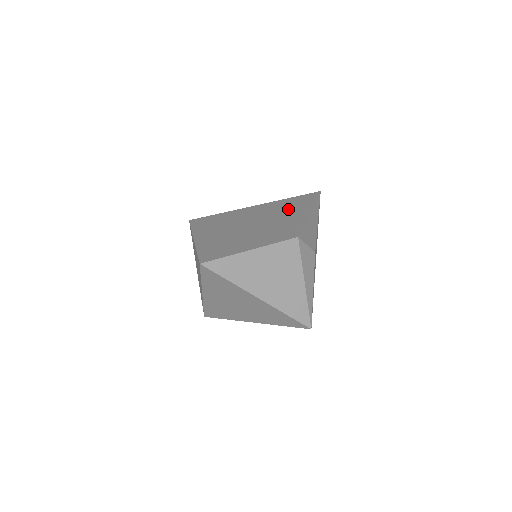
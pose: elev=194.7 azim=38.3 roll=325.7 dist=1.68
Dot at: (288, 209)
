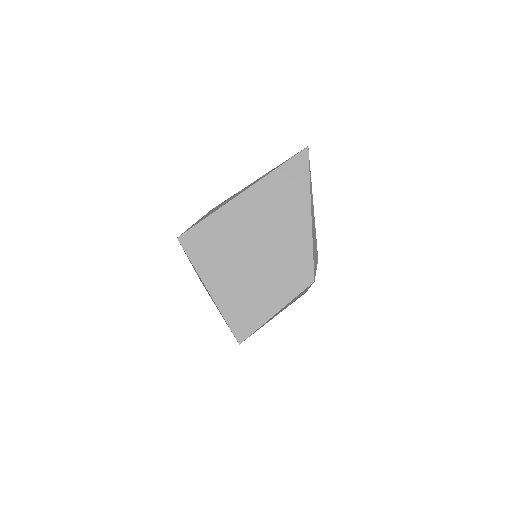
Dot at: (285, 207)
